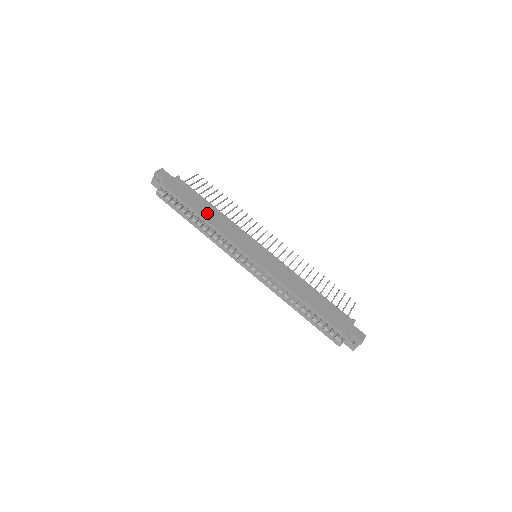
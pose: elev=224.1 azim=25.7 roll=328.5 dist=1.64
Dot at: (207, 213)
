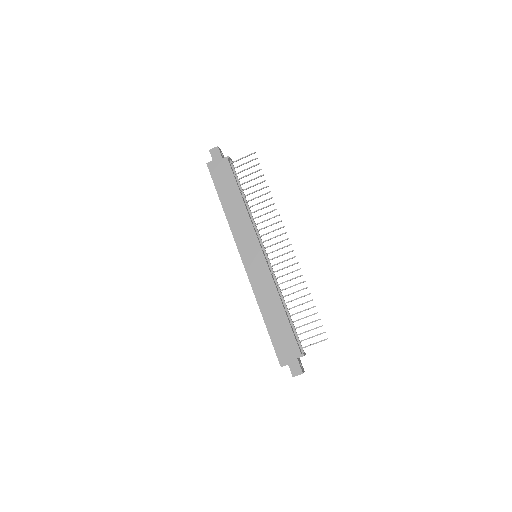
Dot at: (230, 203)
